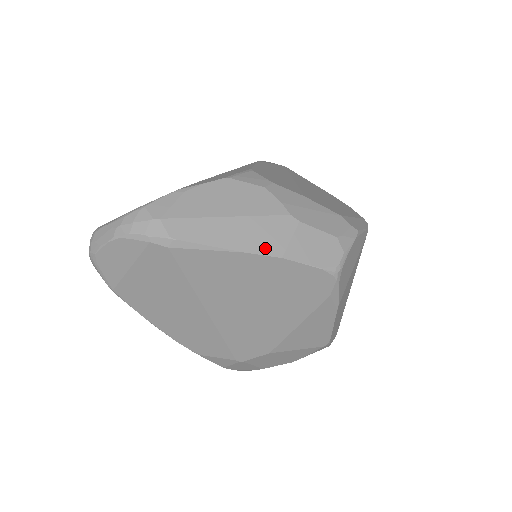
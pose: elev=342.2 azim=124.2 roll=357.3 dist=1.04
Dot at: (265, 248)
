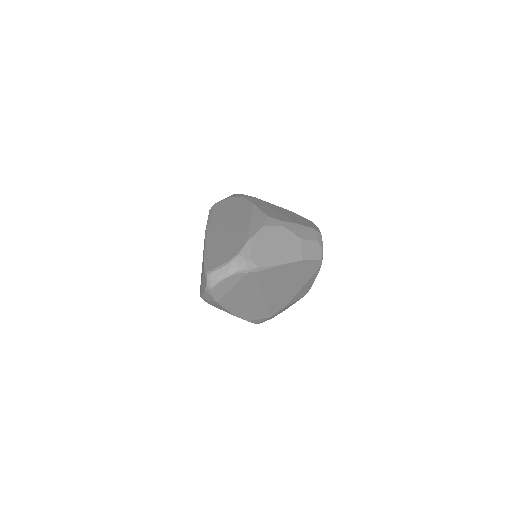
Dot at: (294, 258)
